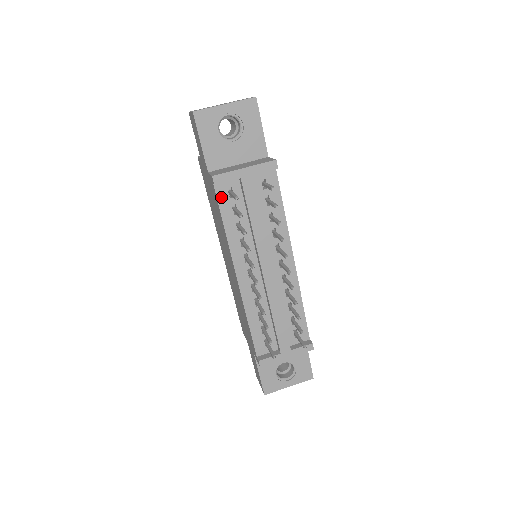
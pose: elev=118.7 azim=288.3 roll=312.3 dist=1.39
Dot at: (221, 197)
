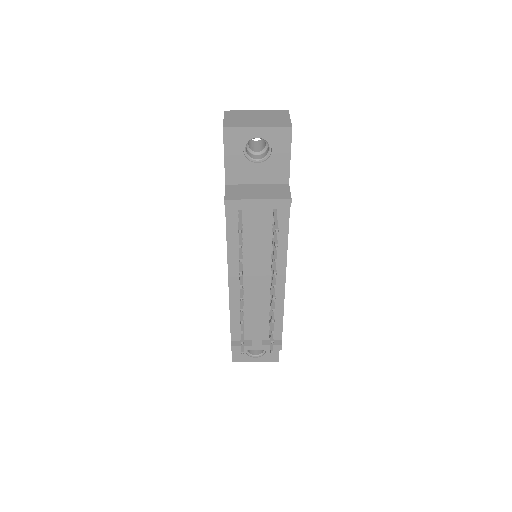
Dot at: (230, 215)
